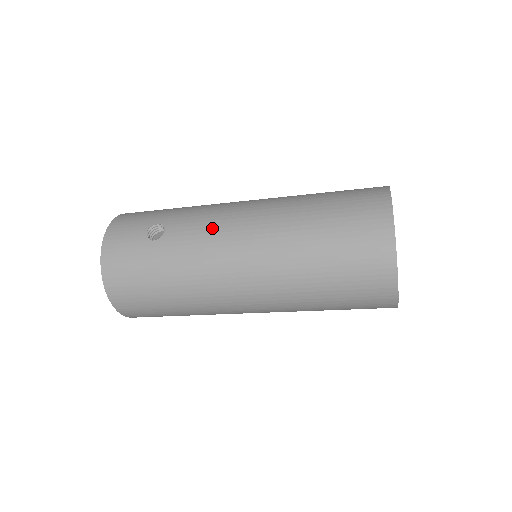
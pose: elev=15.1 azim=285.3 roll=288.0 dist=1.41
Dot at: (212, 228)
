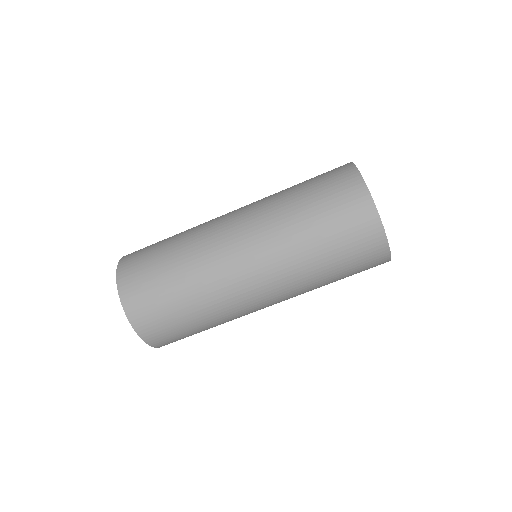
Dot at: occluded
